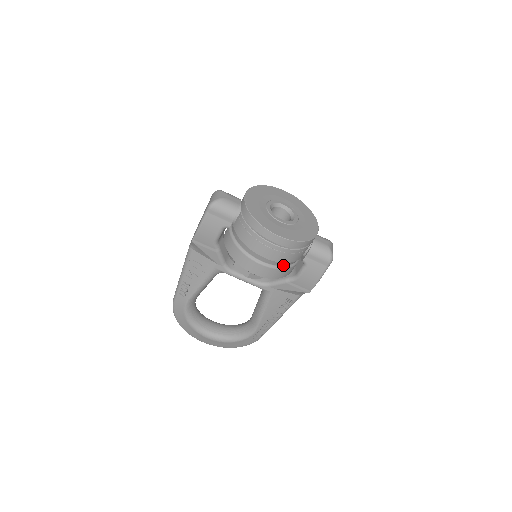
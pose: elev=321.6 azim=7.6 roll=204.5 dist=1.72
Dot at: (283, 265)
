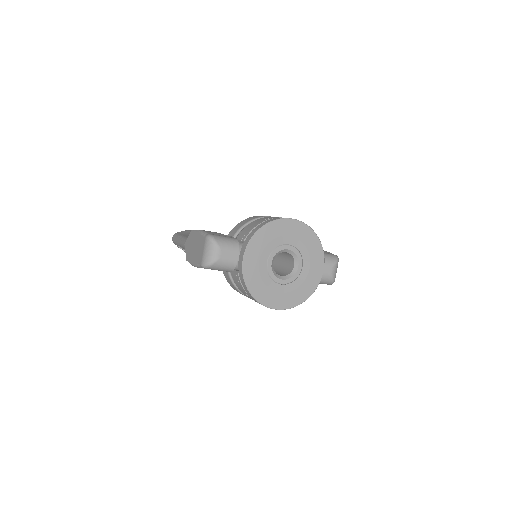
Dot at: occluded
